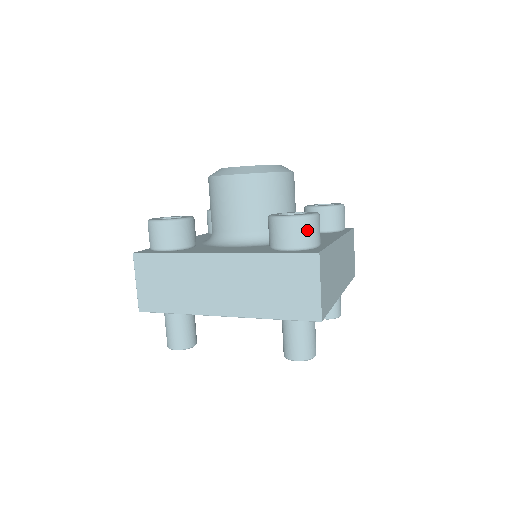
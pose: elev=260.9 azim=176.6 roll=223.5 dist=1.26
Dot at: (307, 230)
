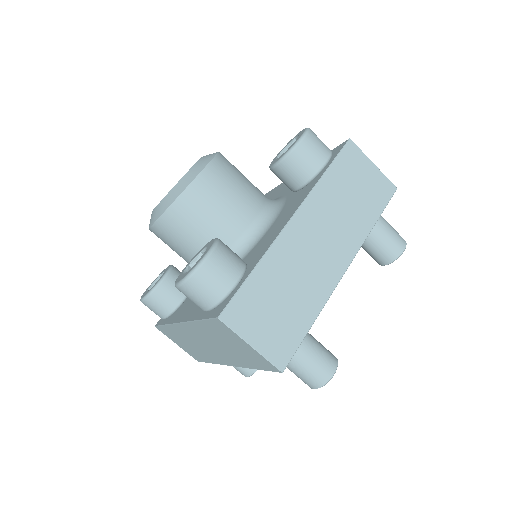
Dot at: occluded
